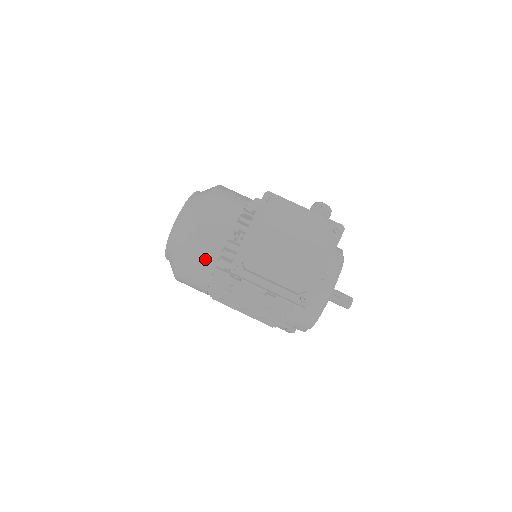
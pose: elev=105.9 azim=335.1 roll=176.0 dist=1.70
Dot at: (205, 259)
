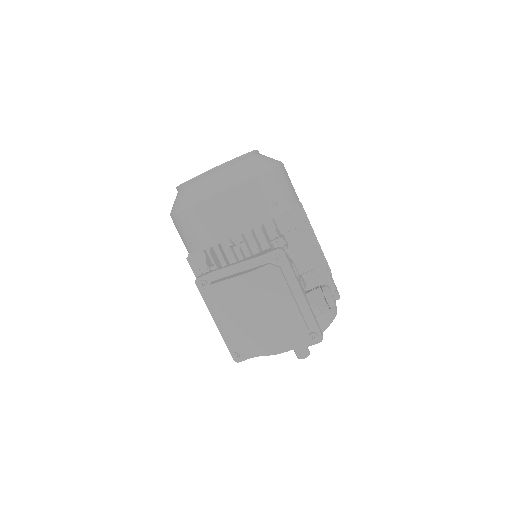
Dot at: (194, 238)
